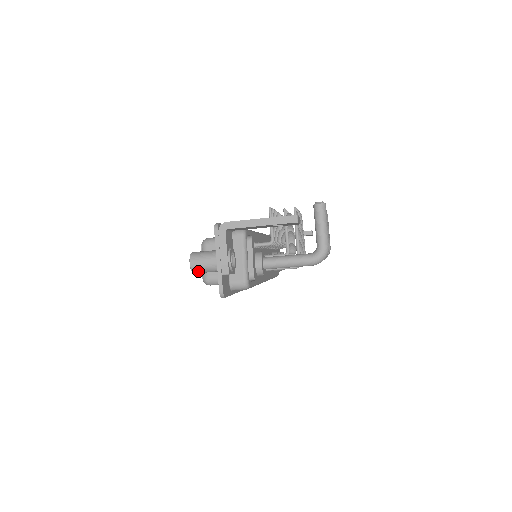
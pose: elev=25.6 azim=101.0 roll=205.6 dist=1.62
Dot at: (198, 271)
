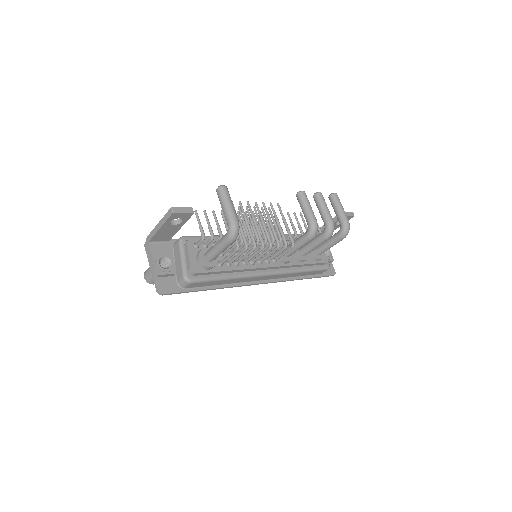
Dot at: (151, 281)
